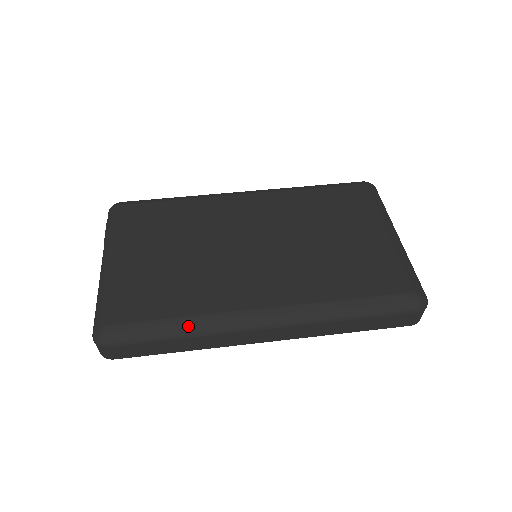
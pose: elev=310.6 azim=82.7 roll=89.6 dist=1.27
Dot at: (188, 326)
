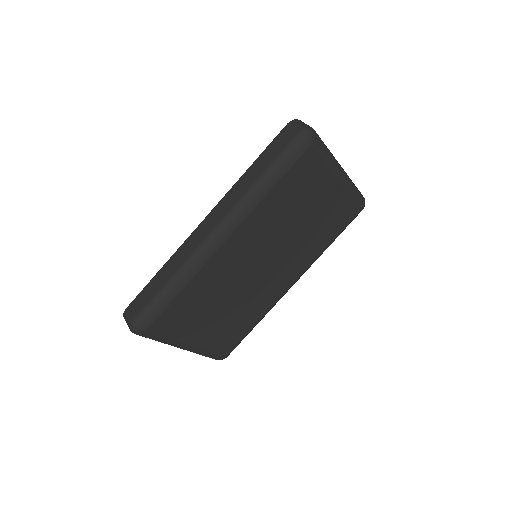
Dot at: occluded
